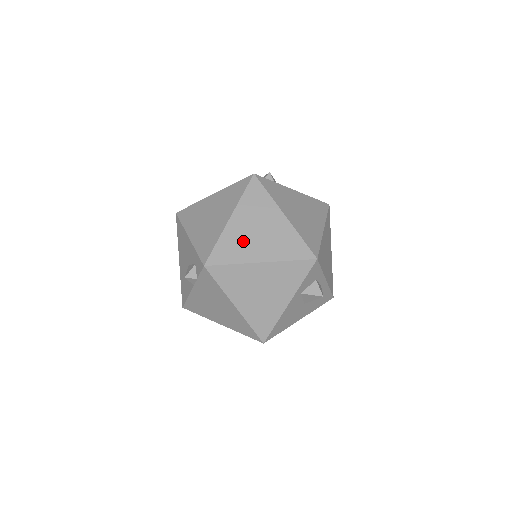
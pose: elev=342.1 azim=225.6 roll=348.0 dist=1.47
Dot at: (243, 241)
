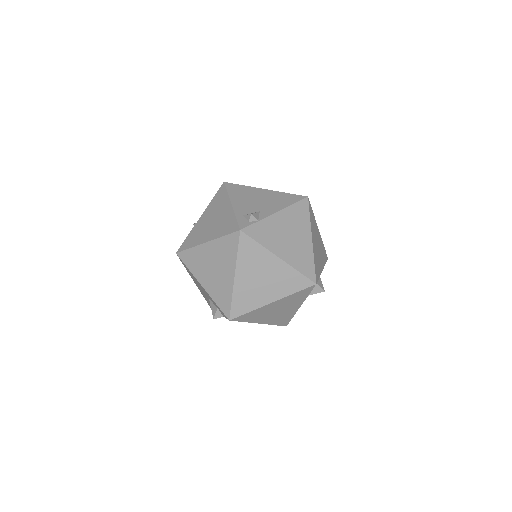
Dot at: (252, 291)
